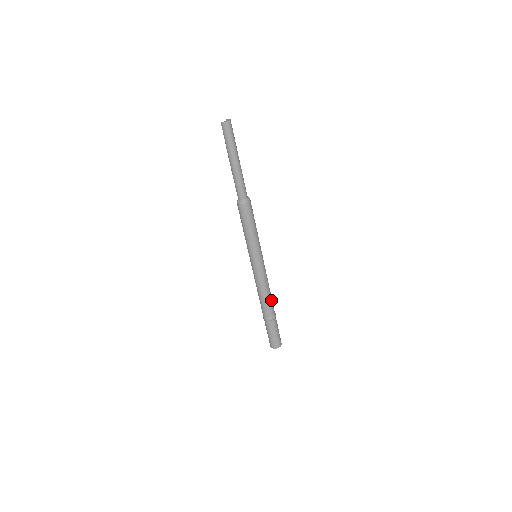
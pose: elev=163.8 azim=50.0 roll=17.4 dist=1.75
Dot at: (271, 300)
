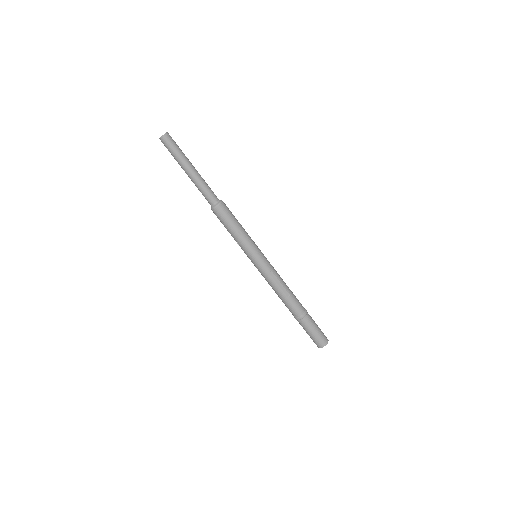
Dot at: (292, 298)
